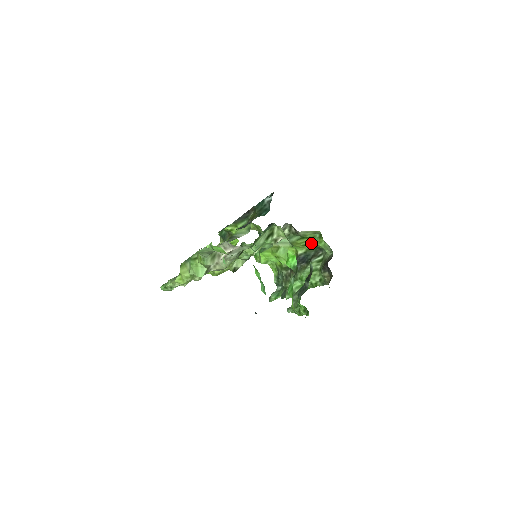
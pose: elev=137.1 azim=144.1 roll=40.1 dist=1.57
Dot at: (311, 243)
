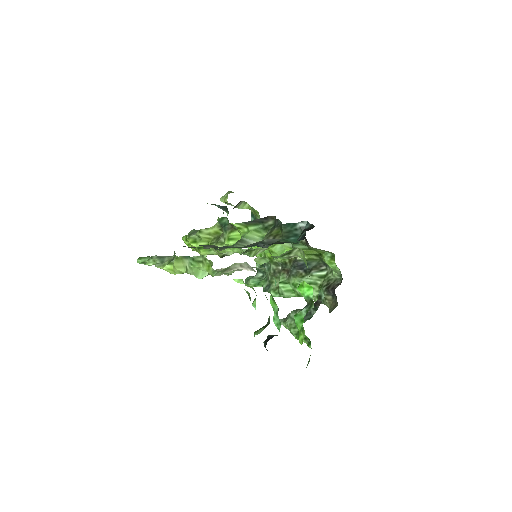
Dot at: (316, 254)
